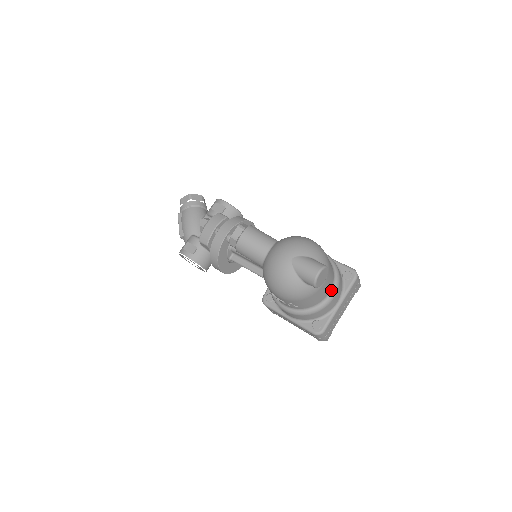
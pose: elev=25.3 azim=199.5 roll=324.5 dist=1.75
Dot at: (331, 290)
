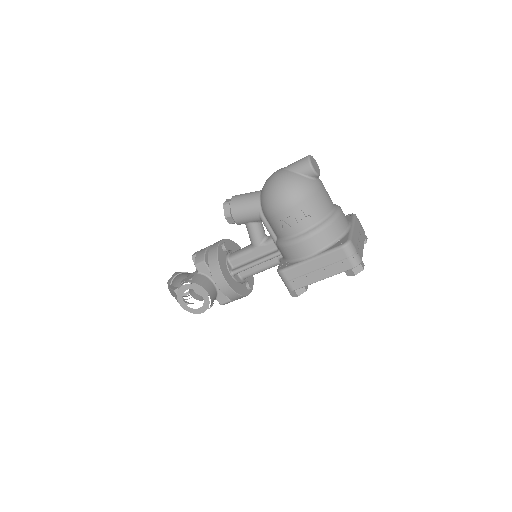
Dot at: (335, 207)
